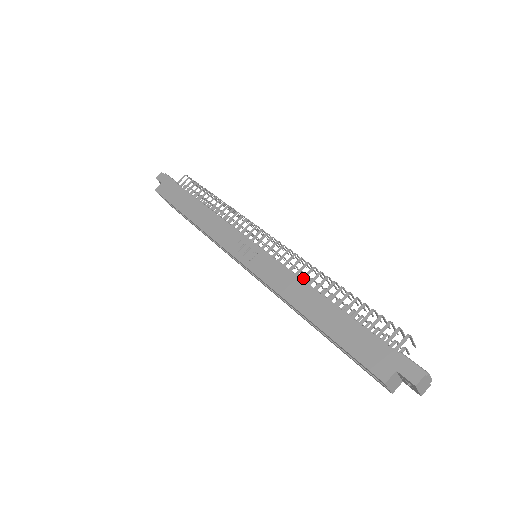
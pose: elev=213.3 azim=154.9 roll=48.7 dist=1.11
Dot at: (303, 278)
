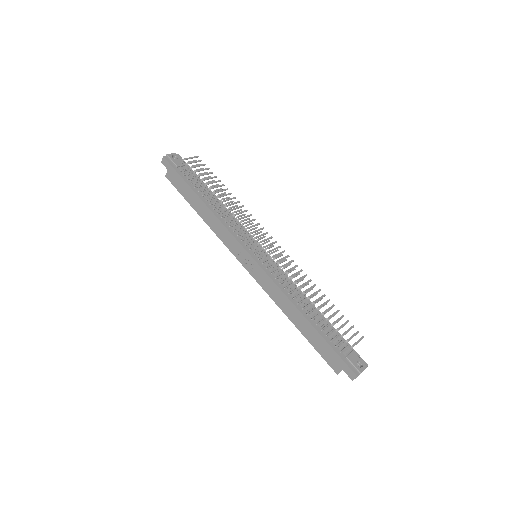
Dot at: (288, 289)
